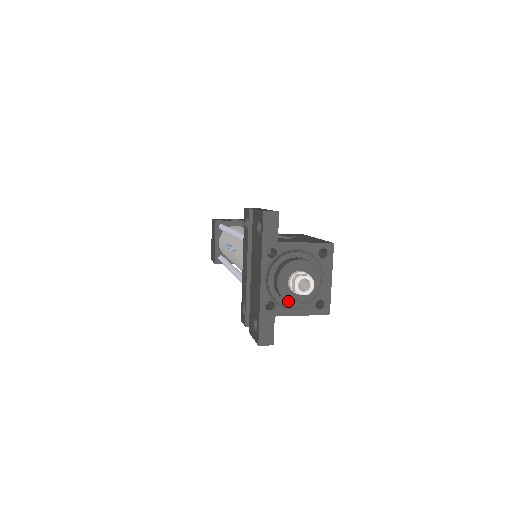
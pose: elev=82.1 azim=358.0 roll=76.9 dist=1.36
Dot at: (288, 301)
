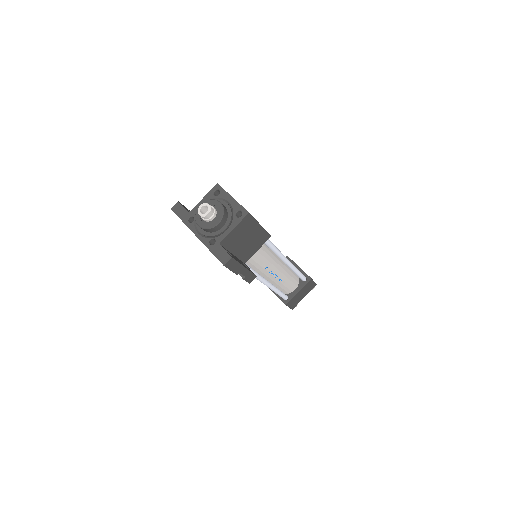
Dot at: (212, 227)
